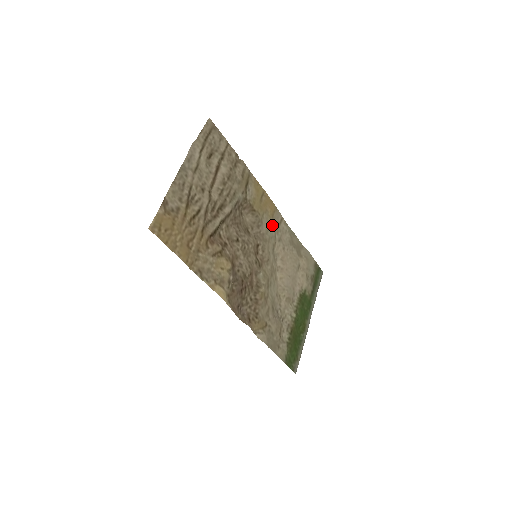
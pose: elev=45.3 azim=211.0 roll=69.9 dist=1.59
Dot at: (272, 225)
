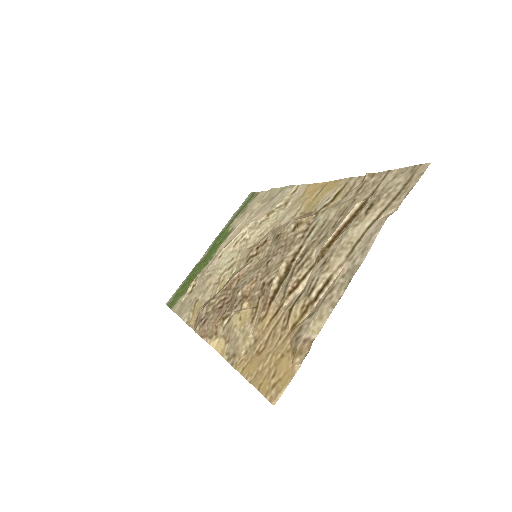
Dot at: (290, 206)
